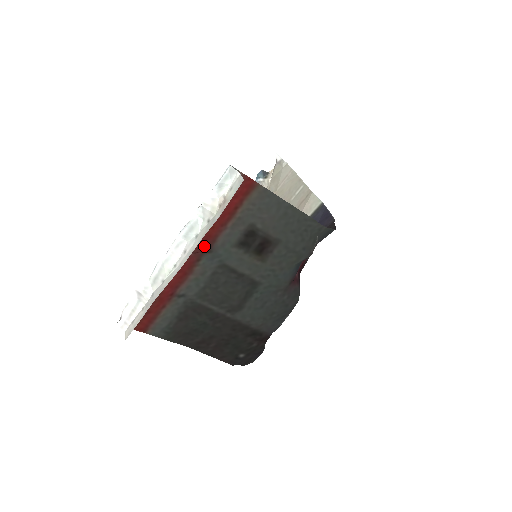
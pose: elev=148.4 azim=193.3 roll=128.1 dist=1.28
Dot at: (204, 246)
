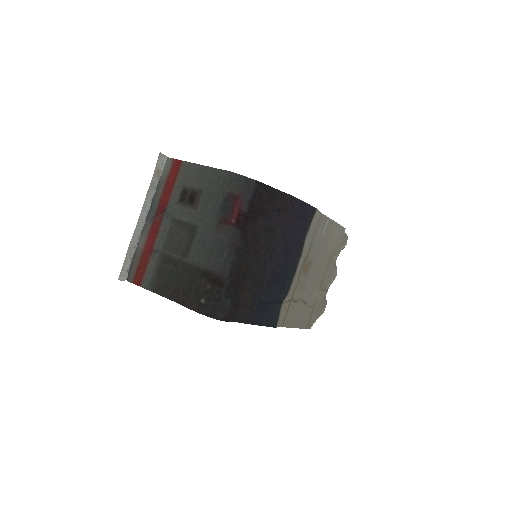
Dot at: (162, 210)
